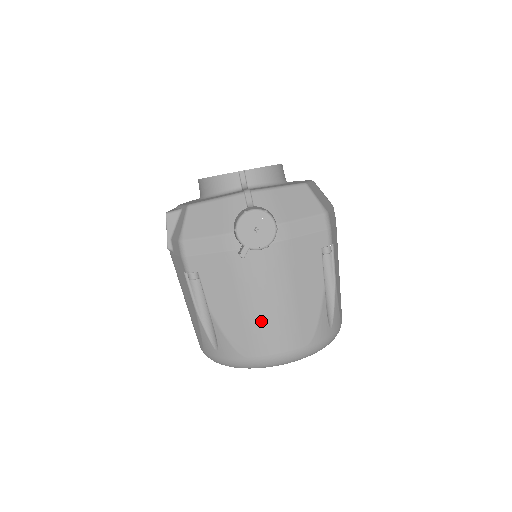
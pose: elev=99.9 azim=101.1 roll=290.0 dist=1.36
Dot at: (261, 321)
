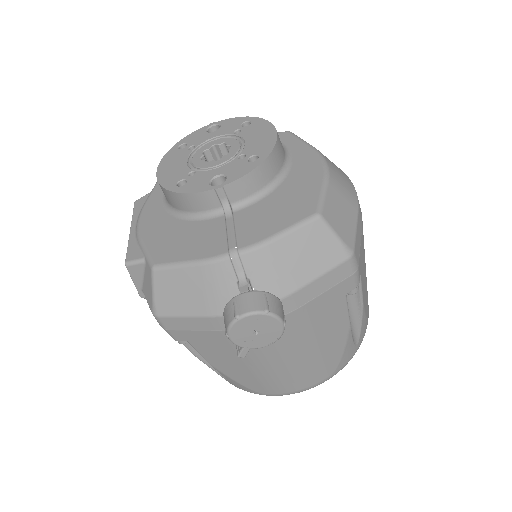
Dot at: (275, 374)
